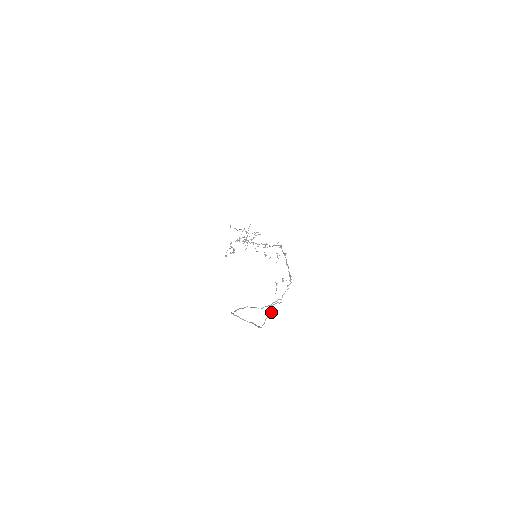
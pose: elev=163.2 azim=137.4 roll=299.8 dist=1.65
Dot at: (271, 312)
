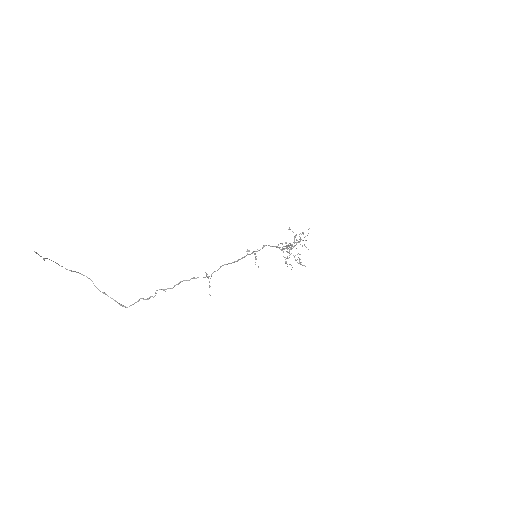
Dot at: (150, 297)
